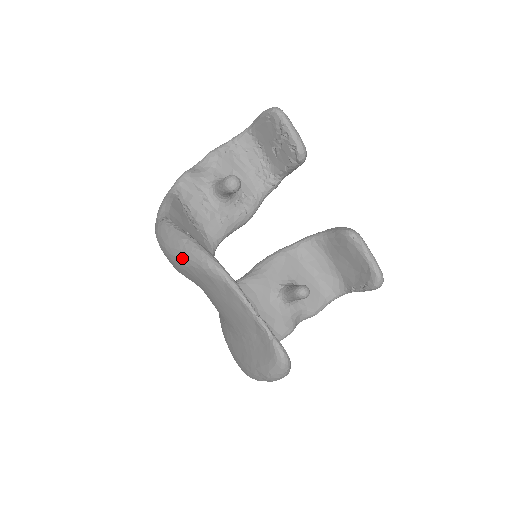
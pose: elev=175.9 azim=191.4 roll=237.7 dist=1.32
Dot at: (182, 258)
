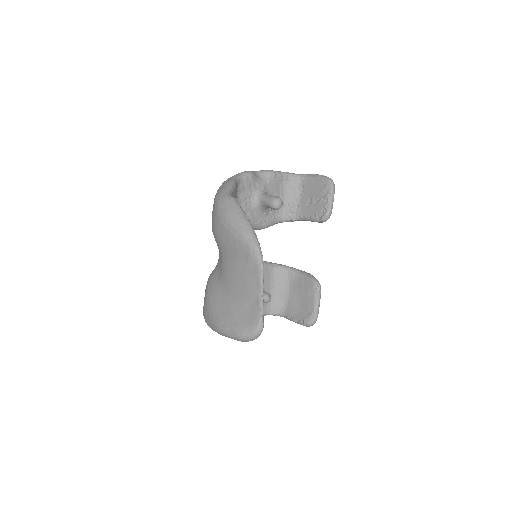
Dot at: (237, 231)
